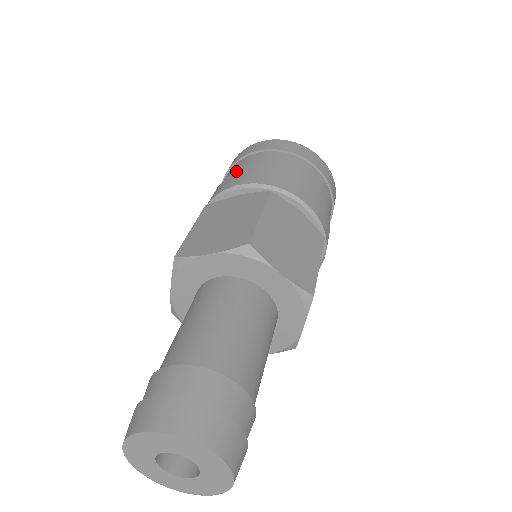
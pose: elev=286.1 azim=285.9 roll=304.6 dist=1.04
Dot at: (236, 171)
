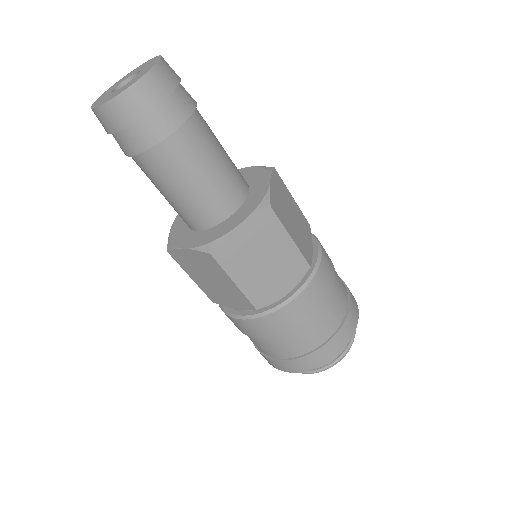
Dot at: occluded
